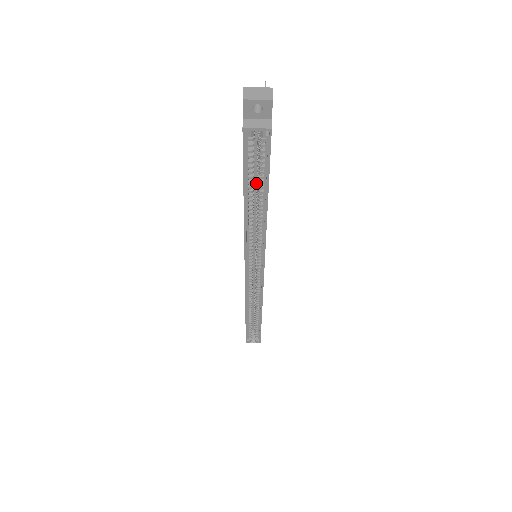
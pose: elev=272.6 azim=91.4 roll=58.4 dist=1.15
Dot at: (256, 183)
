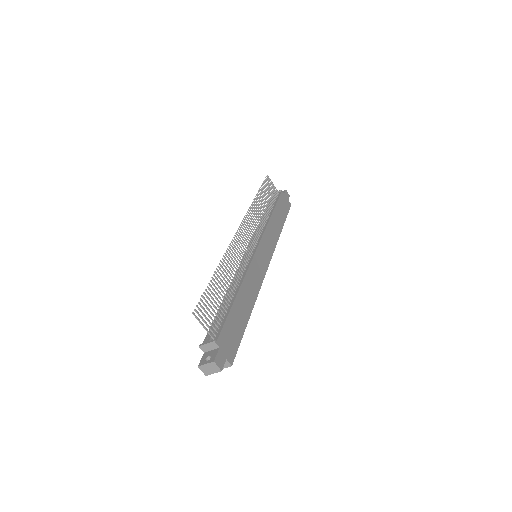
Dot at: occluded
